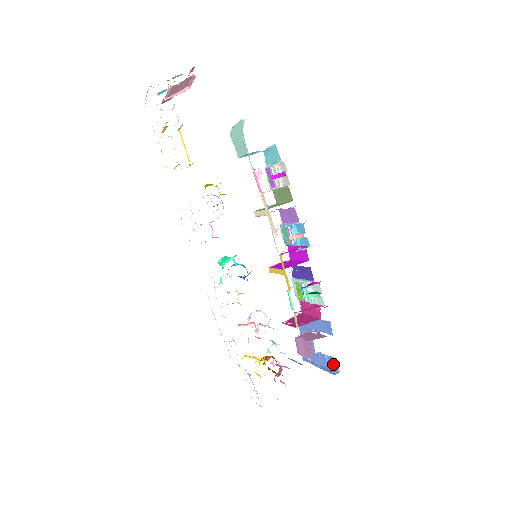
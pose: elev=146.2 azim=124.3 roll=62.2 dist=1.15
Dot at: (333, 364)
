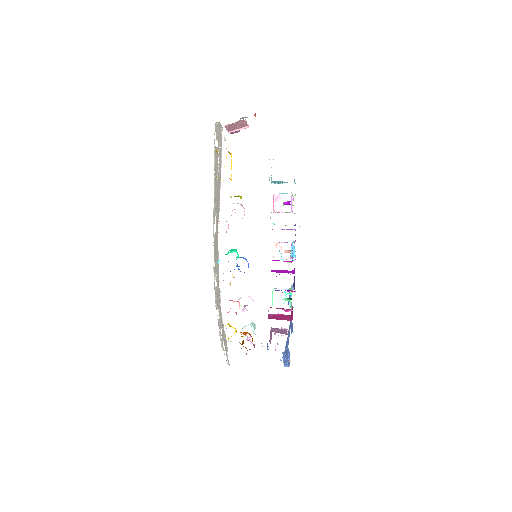
Dot at: (289, 359)
